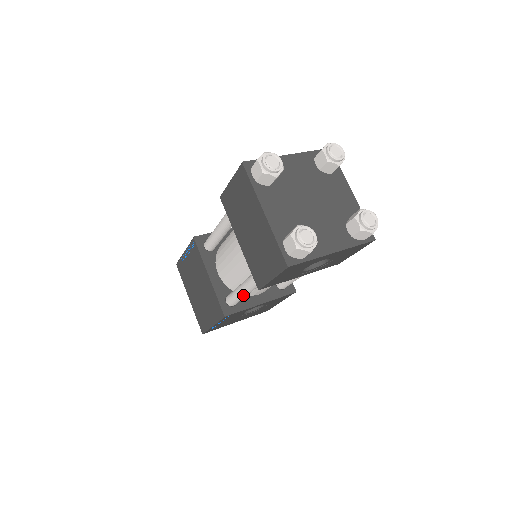
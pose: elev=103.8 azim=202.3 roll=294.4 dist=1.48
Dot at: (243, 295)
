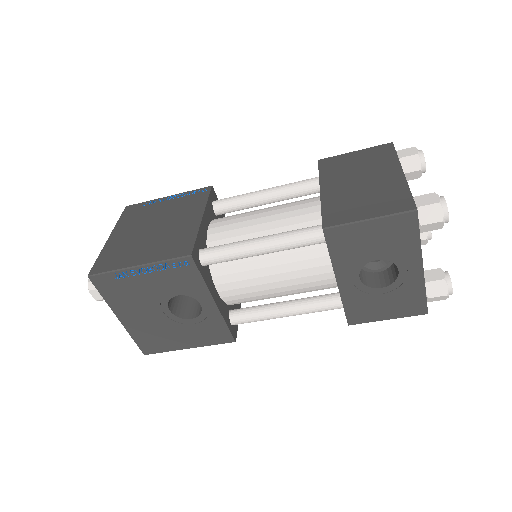
Dot at: (249, 249)
